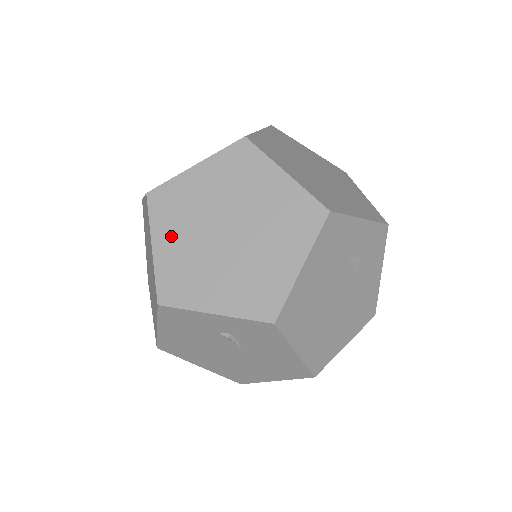
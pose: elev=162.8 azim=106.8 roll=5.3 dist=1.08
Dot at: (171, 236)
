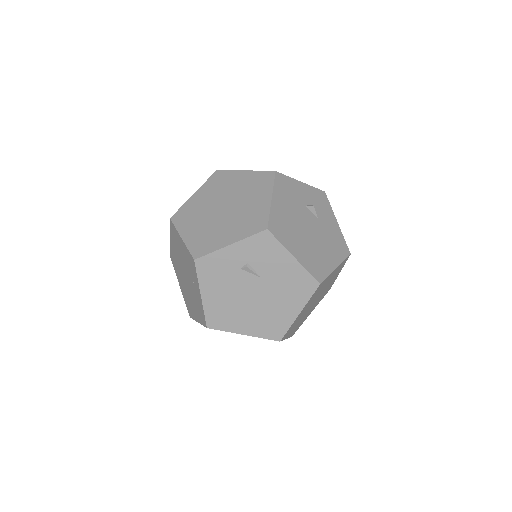
Dot at: (191, 227)
